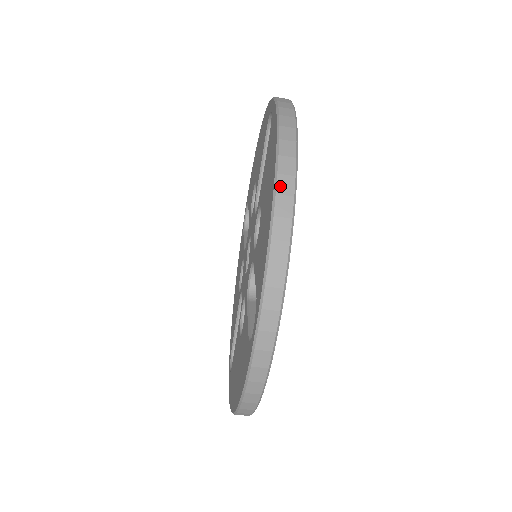
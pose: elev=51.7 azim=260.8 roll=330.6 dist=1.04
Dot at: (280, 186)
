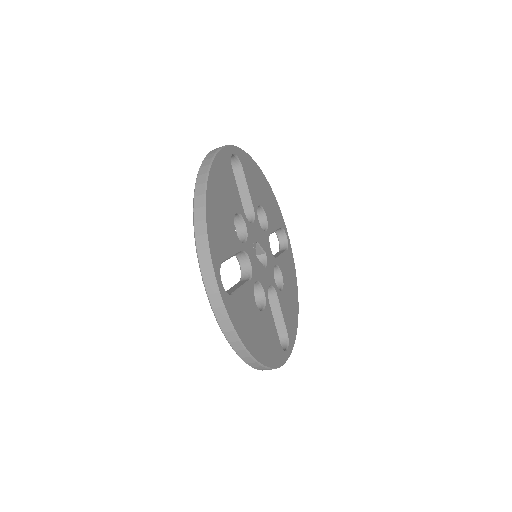
Dot at: (252, 366)
